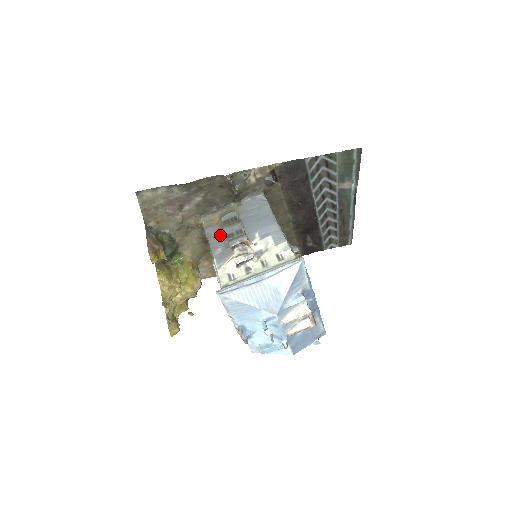
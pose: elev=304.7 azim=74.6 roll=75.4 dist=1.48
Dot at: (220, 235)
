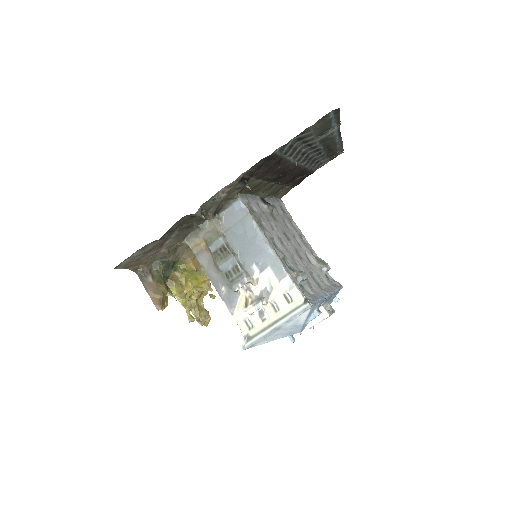
Dot at: (217, 271)
